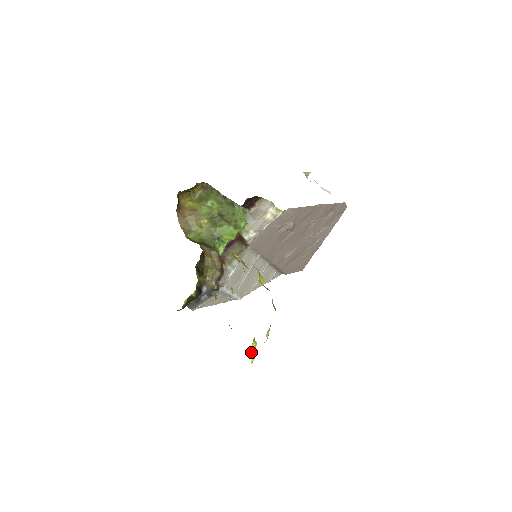
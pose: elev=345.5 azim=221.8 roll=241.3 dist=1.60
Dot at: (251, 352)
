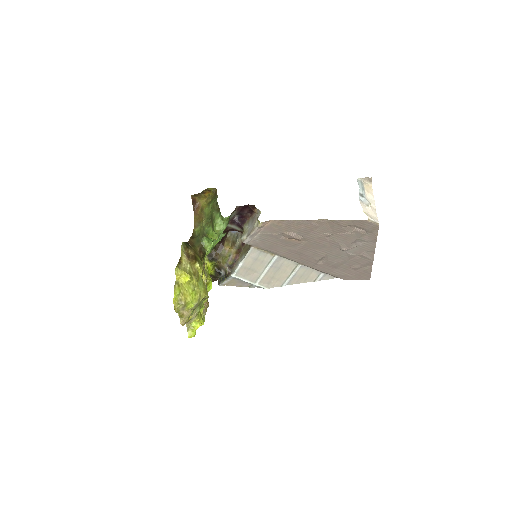
Dot at: (190, 329)
